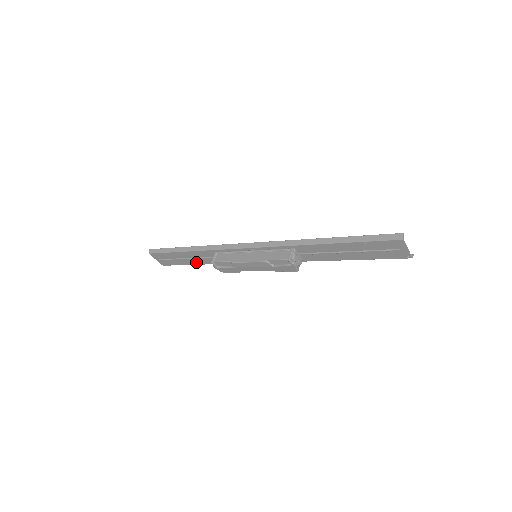
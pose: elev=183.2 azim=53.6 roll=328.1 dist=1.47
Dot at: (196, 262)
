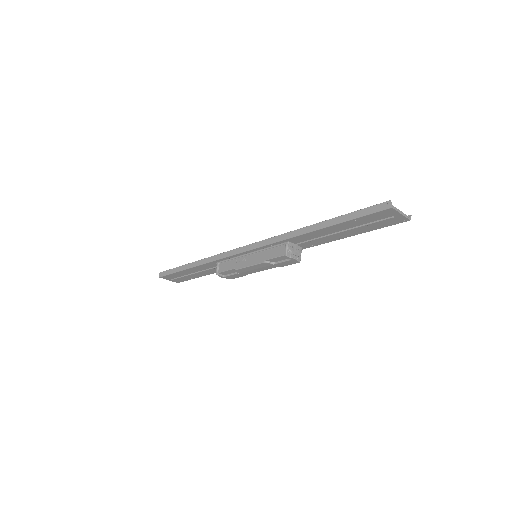
Dot at: (205, 273)
